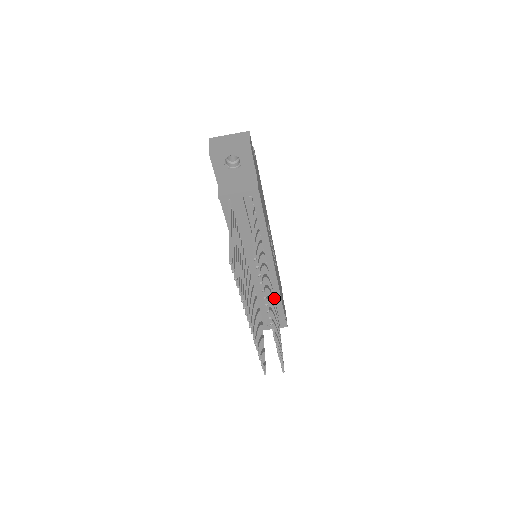
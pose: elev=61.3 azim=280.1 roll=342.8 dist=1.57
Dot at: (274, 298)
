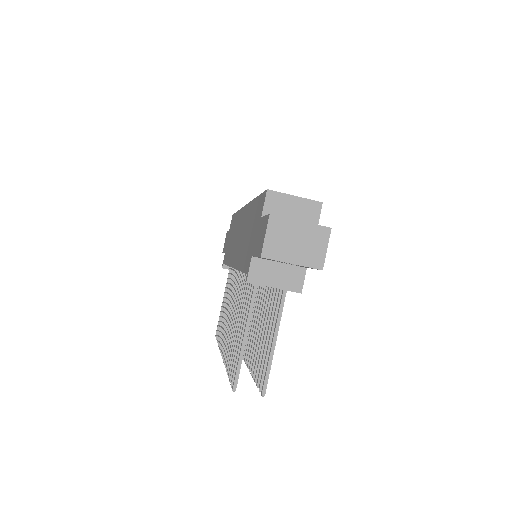
Dot at: occluded
